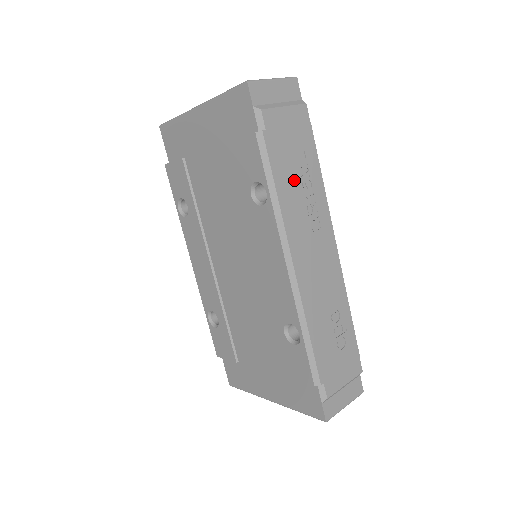
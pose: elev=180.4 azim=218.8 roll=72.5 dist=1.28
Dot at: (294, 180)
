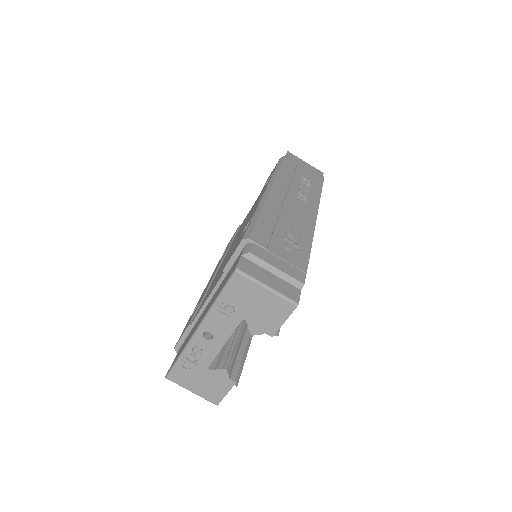
Dot at: (296, 179)
